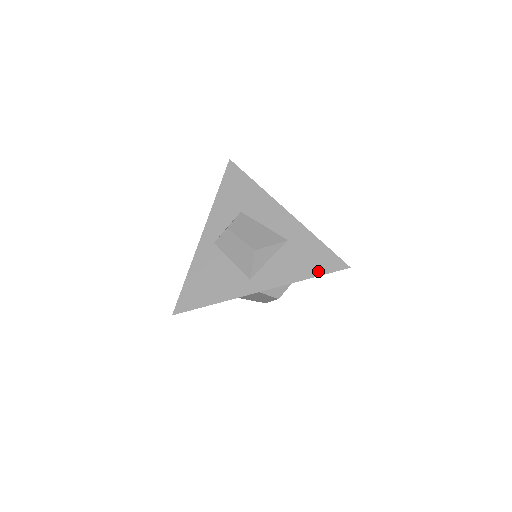
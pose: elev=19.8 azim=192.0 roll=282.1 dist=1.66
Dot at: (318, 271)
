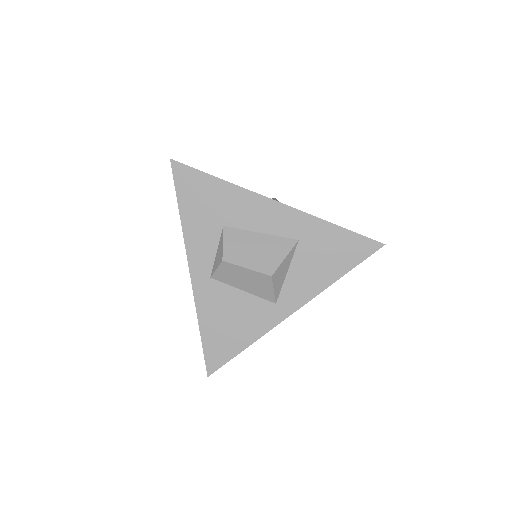
Dot at: (350, 263)
